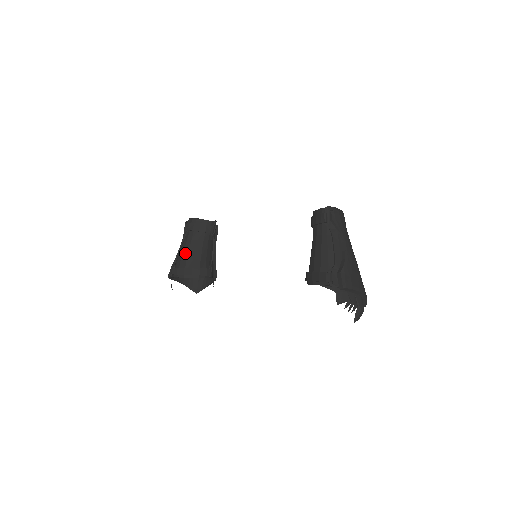
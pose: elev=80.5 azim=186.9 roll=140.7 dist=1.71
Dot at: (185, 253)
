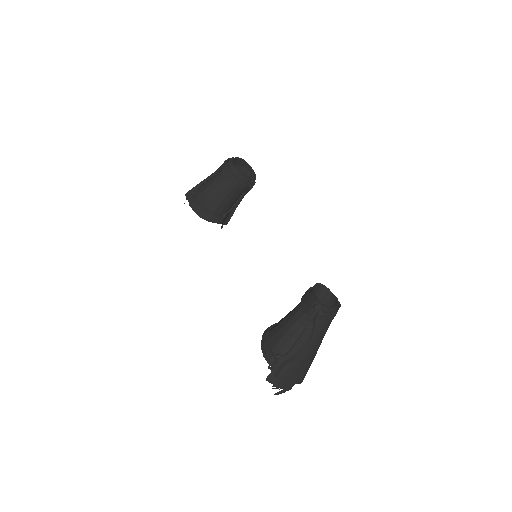
Dot at: (207, 191)
